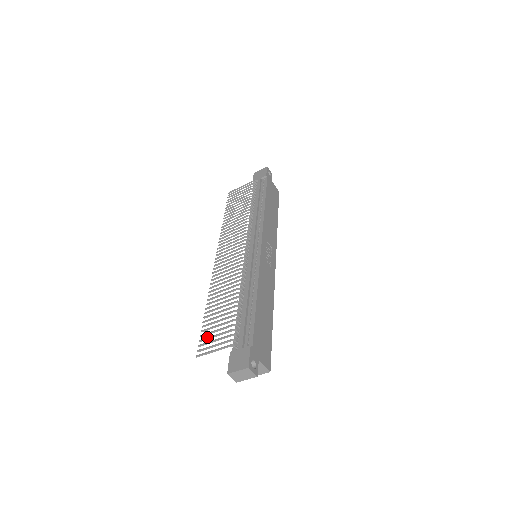
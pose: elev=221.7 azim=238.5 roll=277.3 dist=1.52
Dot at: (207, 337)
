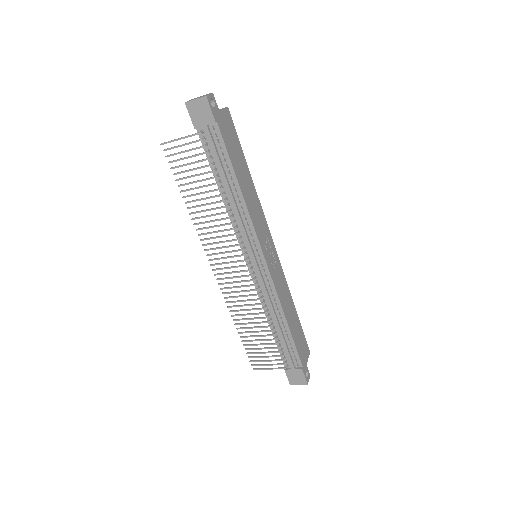
Dot at: (256, 357)
